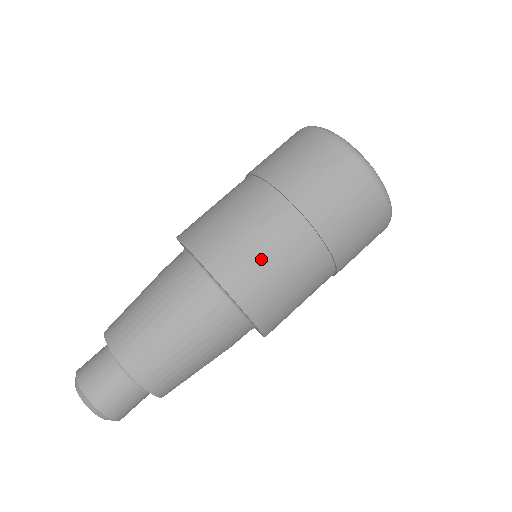
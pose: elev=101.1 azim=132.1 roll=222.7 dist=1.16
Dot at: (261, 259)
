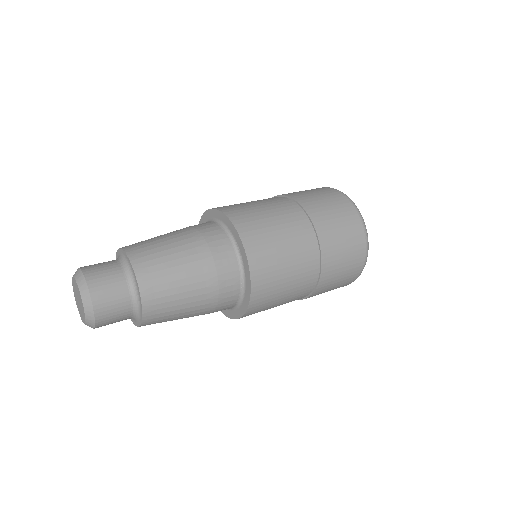
Dot at: (255, 207)
